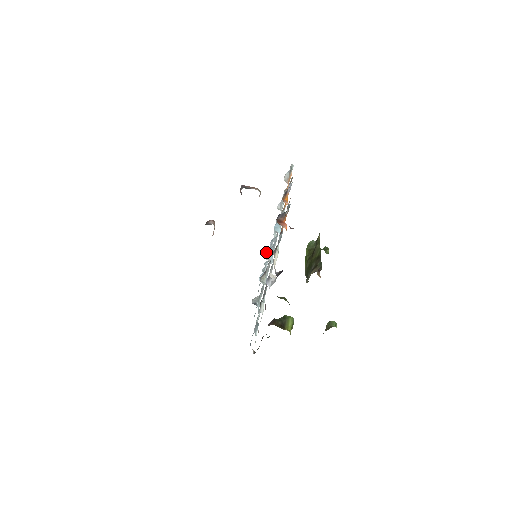
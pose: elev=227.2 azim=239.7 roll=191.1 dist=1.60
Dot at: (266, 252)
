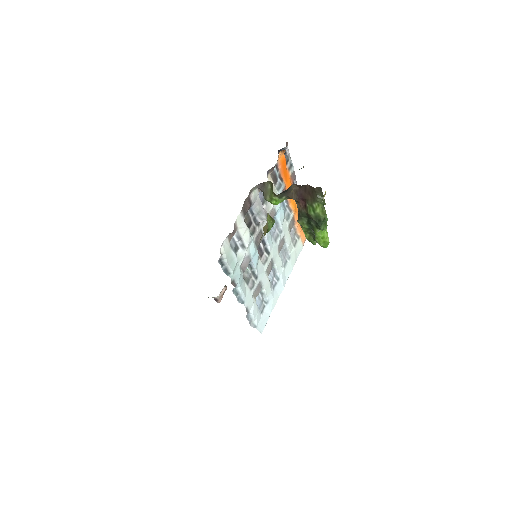
Dot at: occluded
